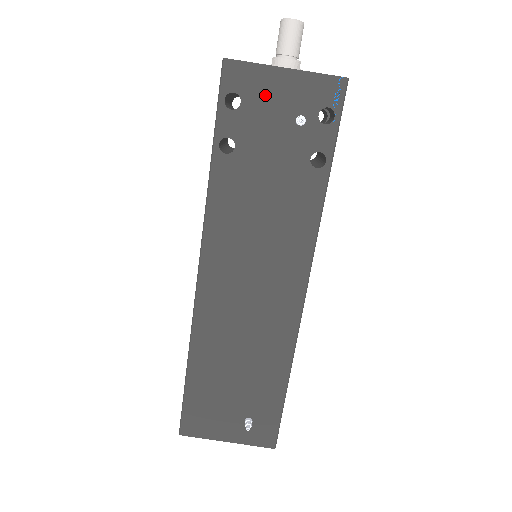
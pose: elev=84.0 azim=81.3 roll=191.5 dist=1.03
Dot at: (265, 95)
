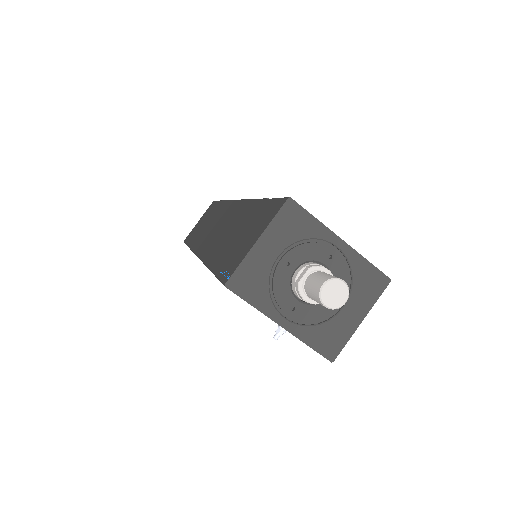
Dot at: occluded
